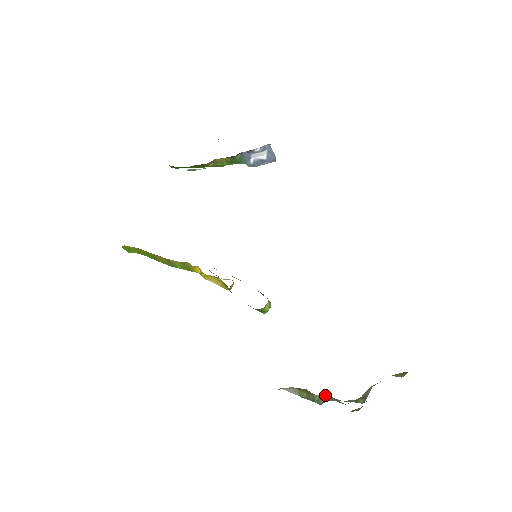
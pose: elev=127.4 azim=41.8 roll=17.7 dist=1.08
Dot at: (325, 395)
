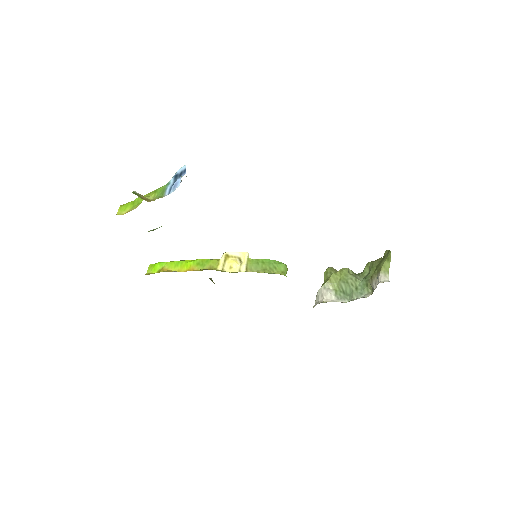
Dot at: (347, 285)
